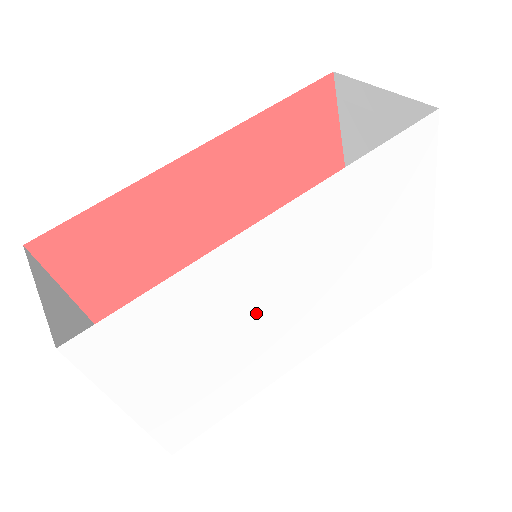
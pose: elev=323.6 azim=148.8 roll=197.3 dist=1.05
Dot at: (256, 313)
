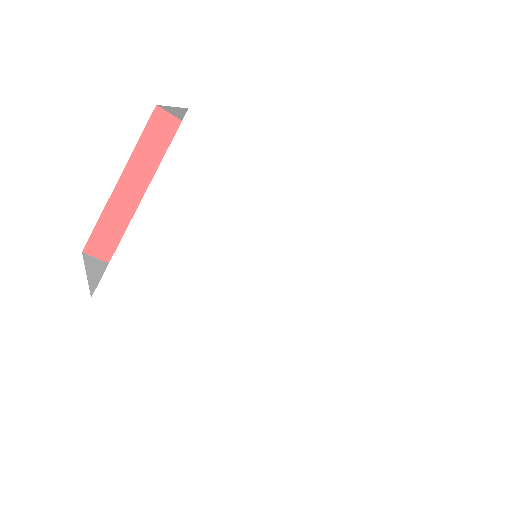
Dot at: (257, 253)
